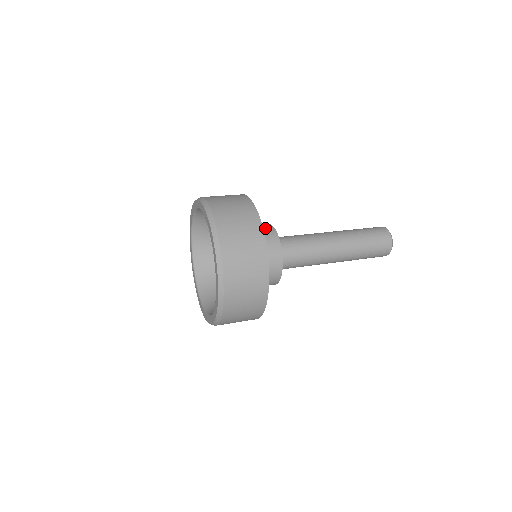
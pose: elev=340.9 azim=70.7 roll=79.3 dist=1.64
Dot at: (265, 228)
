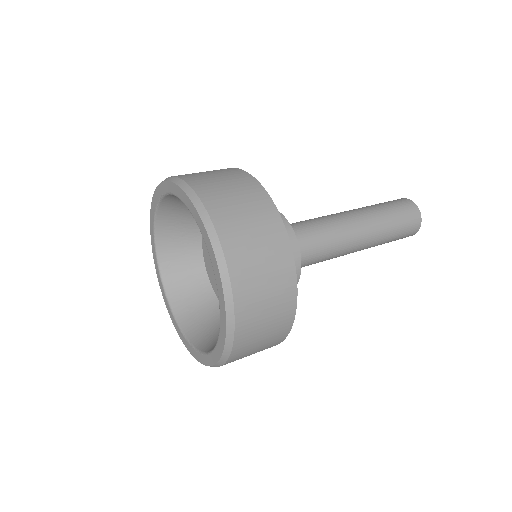
Dot at: occluded
